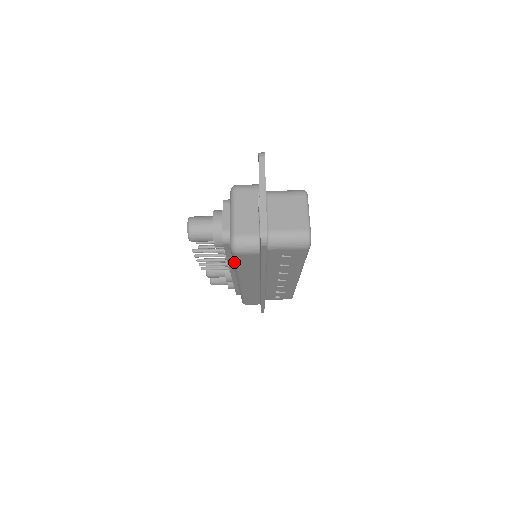
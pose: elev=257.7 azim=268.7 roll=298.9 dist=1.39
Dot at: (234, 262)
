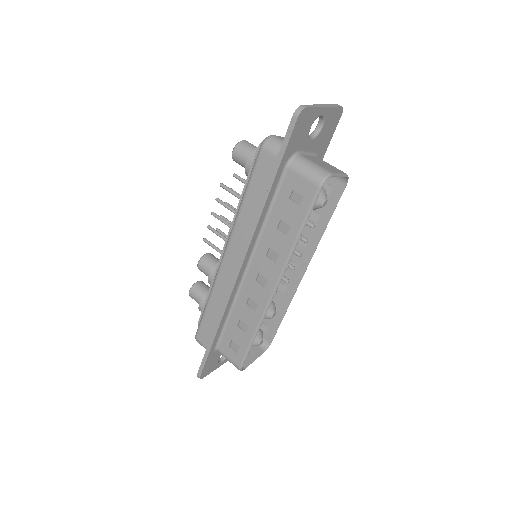
Dot at: (249, 177)
